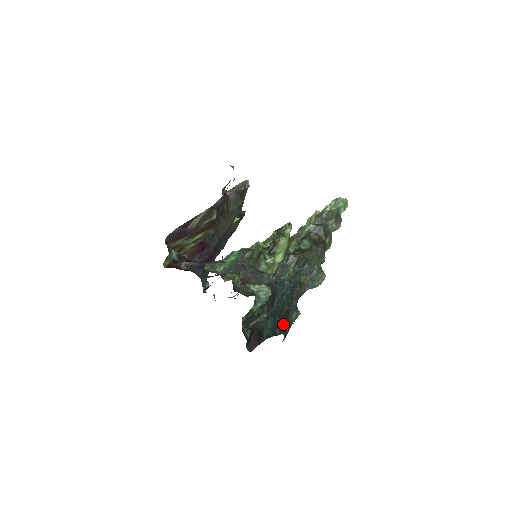
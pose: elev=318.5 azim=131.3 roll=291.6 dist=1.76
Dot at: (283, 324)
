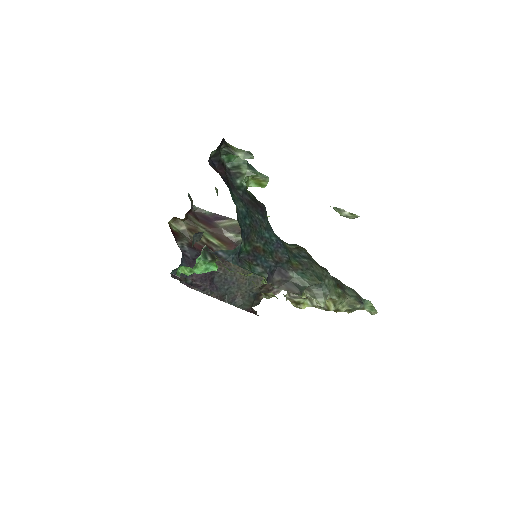
Dot at: (244, 249)
